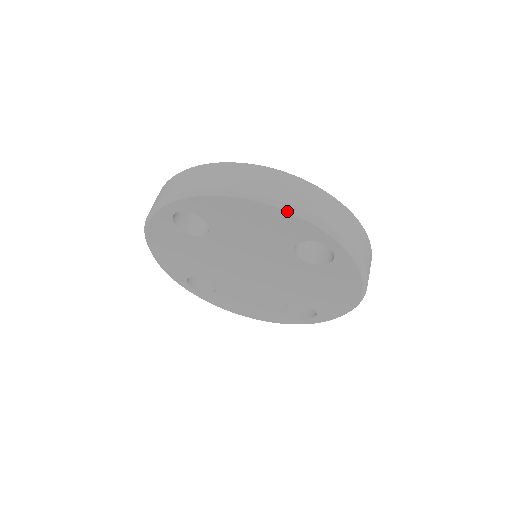
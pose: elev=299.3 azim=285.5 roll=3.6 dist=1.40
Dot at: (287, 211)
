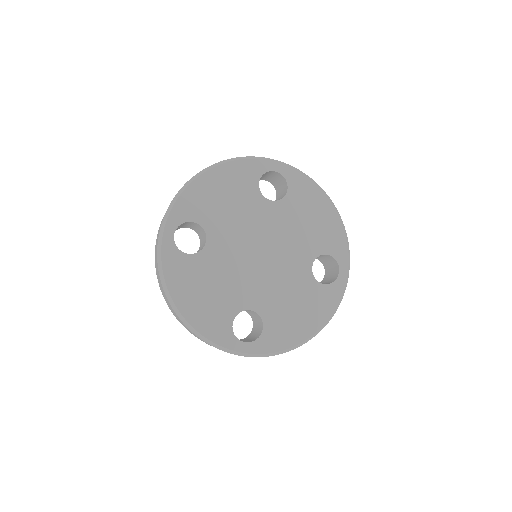
Dot at: (230, 161)
